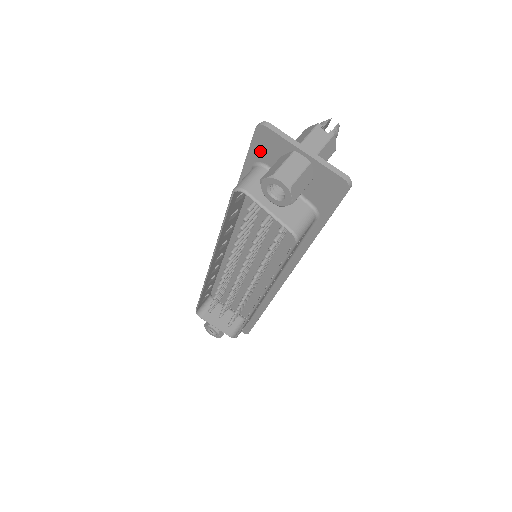
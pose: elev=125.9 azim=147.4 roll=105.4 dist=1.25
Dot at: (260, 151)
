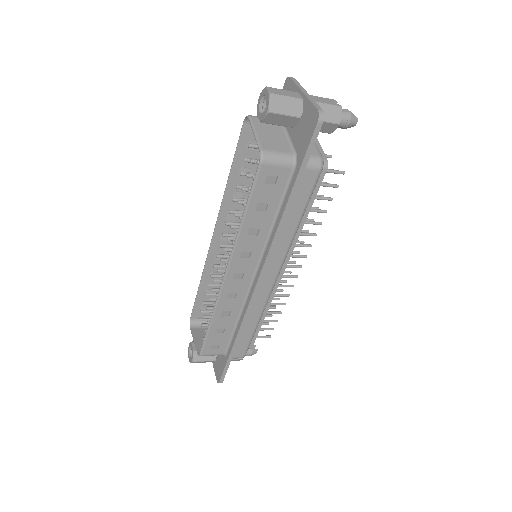
Dot at: occluded
